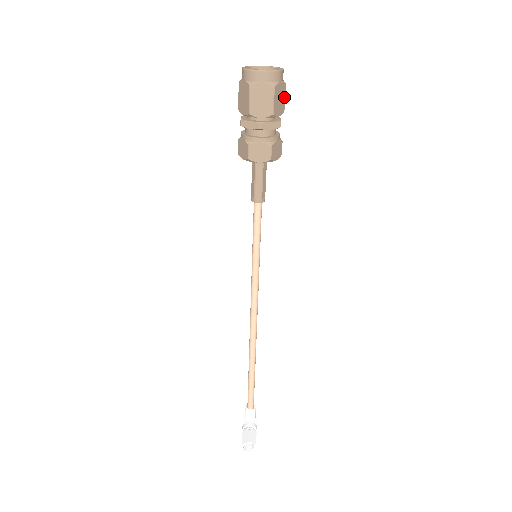
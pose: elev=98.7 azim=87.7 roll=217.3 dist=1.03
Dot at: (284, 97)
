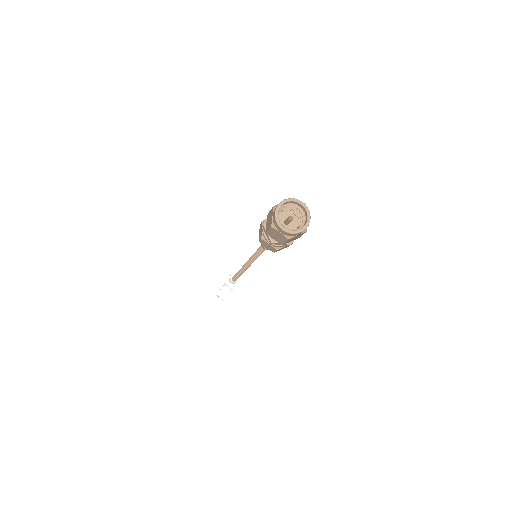
Dot at: occluded
